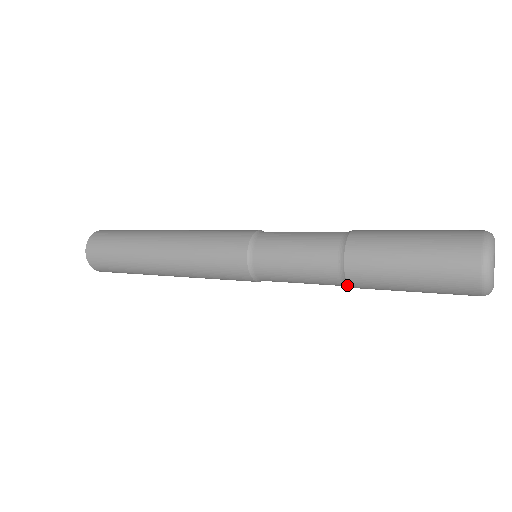
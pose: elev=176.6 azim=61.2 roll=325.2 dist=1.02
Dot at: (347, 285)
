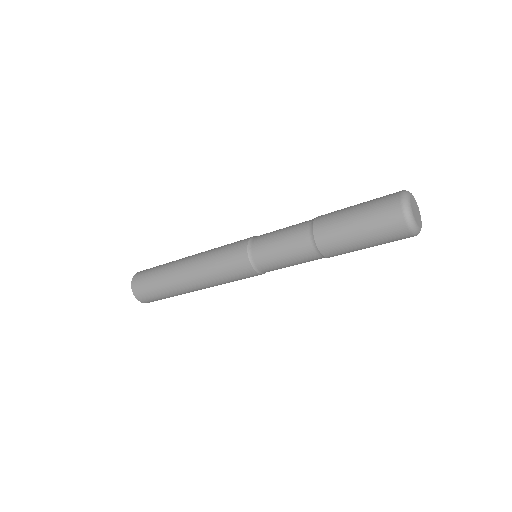
Dot at: (320, 254)
